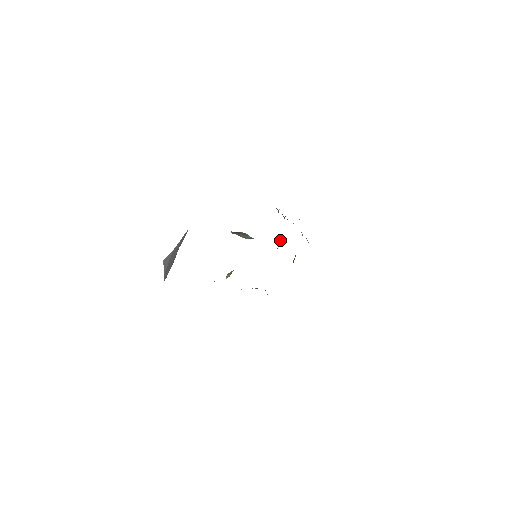
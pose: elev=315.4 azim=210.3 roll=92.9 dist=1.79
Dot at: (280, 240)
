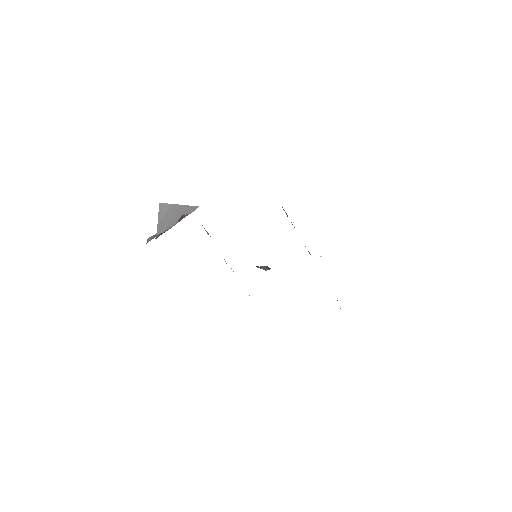
Dot at: occluded
